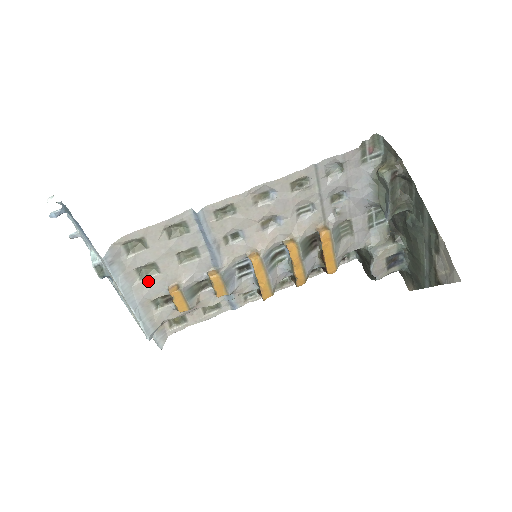
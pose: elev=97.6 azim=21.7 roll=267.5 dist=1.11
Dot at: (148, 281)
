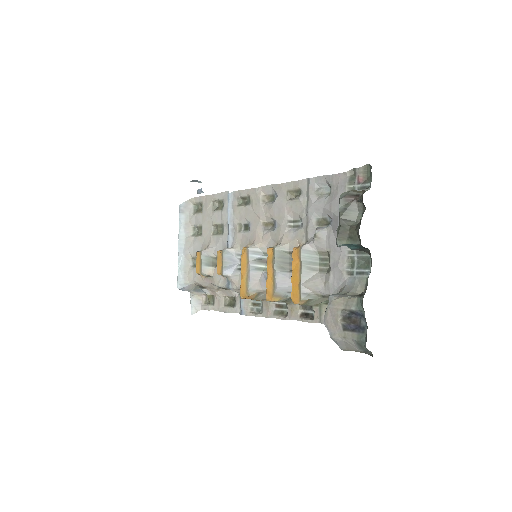
Dot at: (195, 239)
